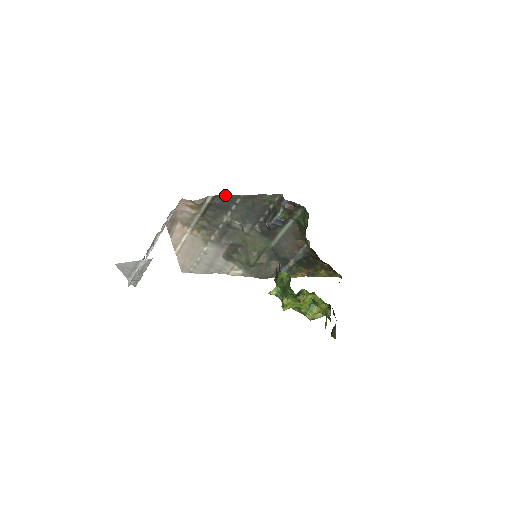
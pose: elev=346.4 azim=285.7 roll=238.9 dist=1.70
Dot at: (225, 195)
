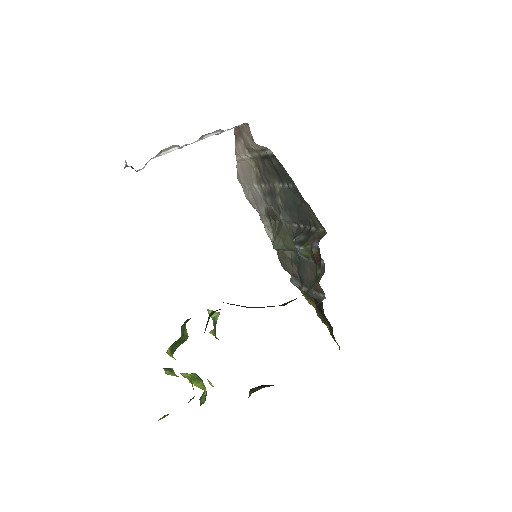
Dot at: occluded
